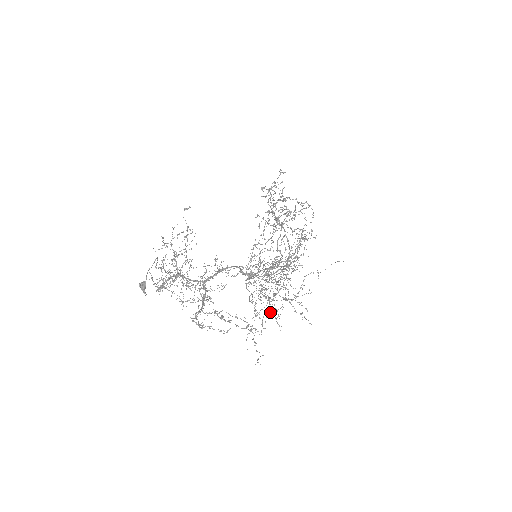
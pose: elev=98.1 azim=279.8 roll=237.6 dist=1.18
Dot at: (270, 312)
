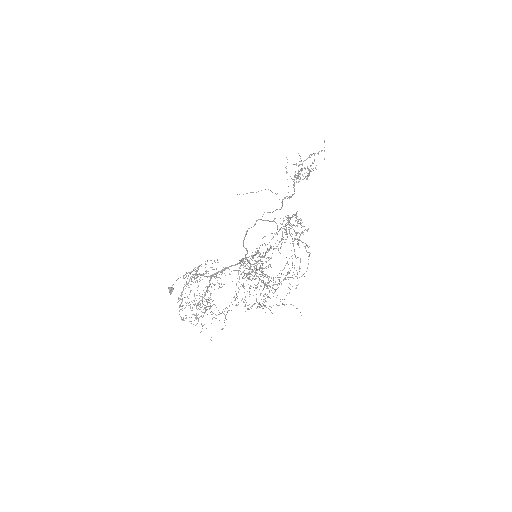
Dot at: (244, 302)
